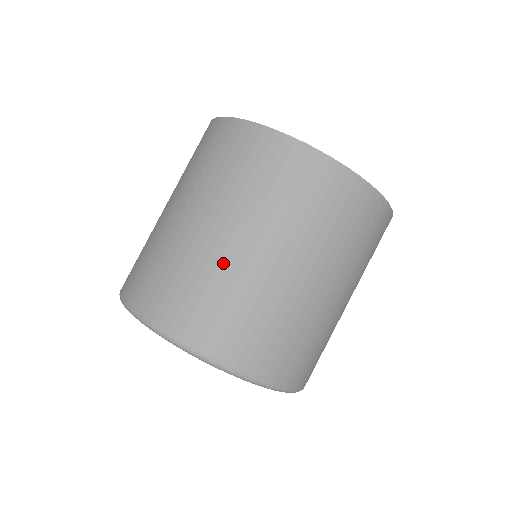
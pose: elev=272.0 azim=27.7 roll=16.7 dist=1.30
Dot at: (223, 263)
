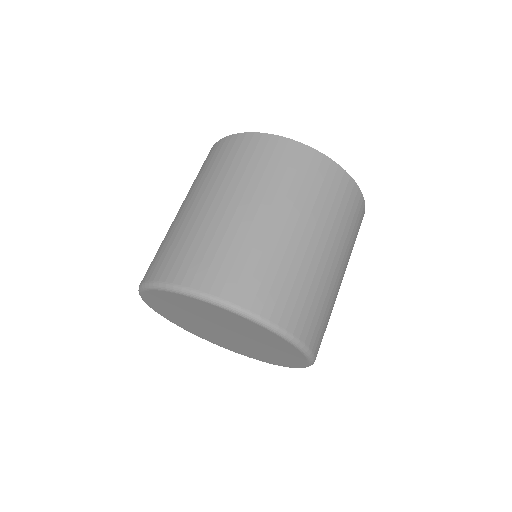
Dot at: (232, 226)
